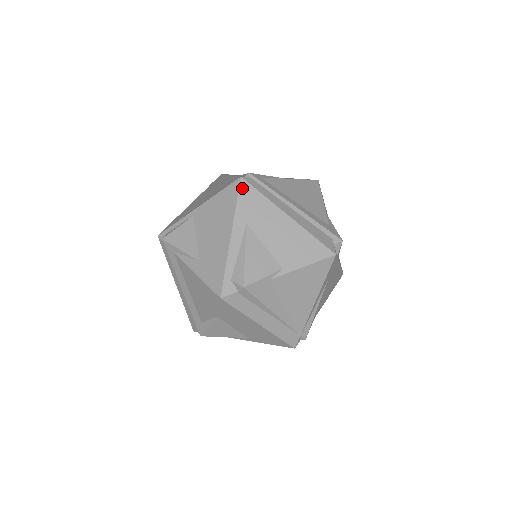
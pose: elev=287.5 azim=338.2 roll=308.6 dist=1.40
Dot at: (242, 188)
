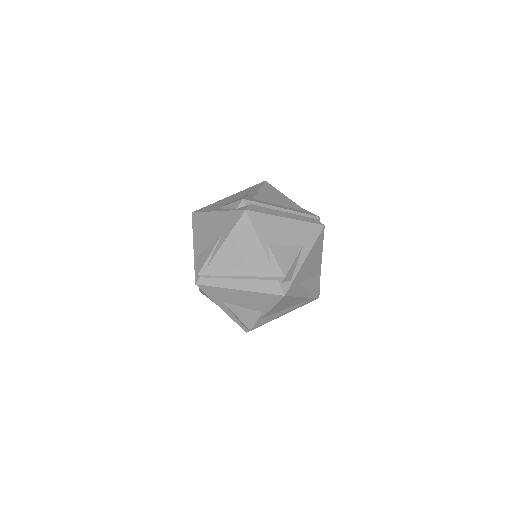
Dot at: (202, 289)
